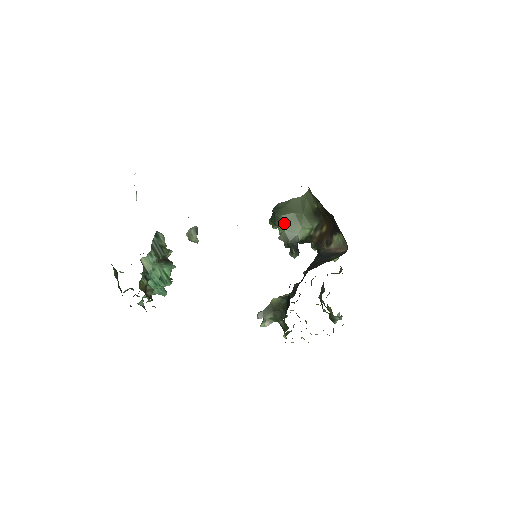
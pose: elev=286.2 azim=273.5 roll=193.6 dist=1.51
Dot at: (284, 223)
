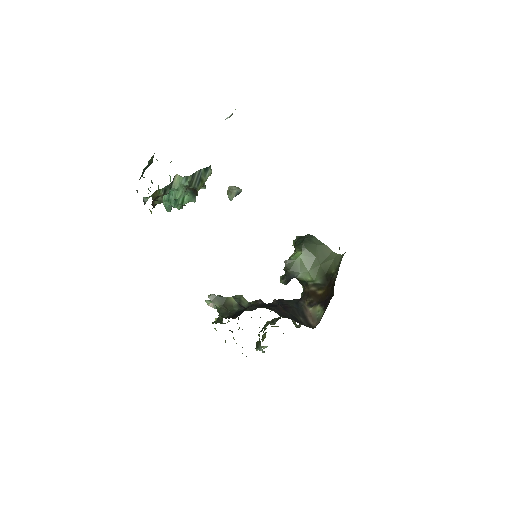
Dot at: (301, 255)
